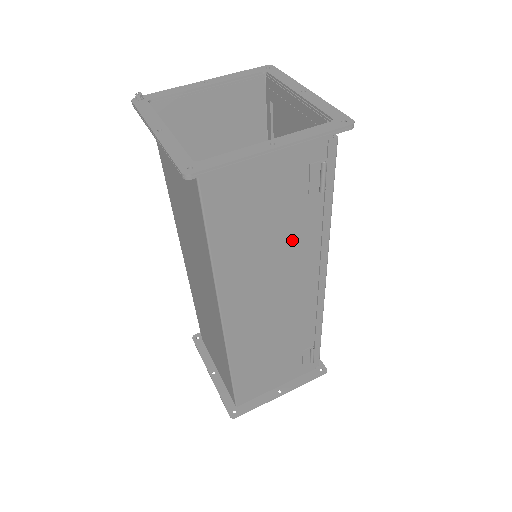
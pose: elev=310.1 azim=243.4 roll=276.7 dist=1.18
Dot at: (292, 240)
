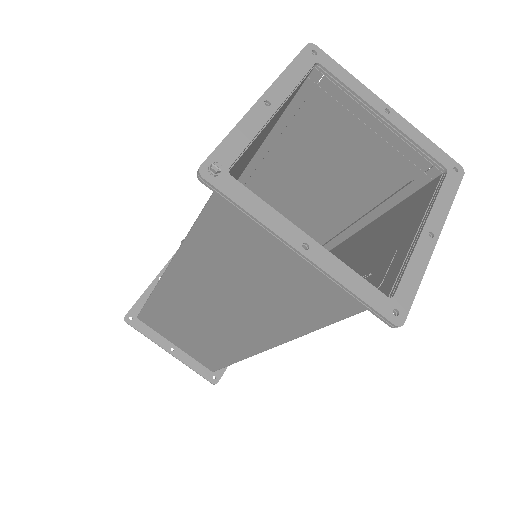
Dot at: (343, 261)
